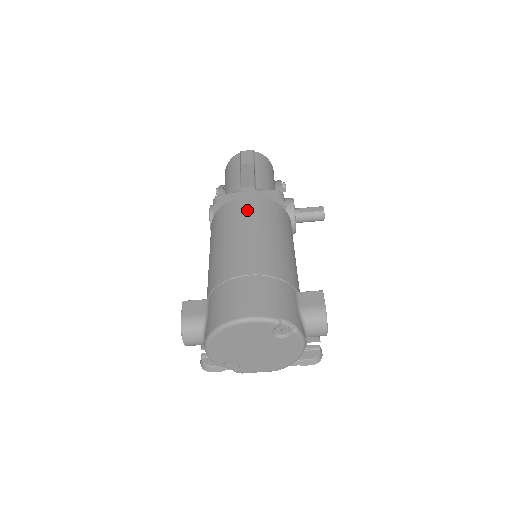
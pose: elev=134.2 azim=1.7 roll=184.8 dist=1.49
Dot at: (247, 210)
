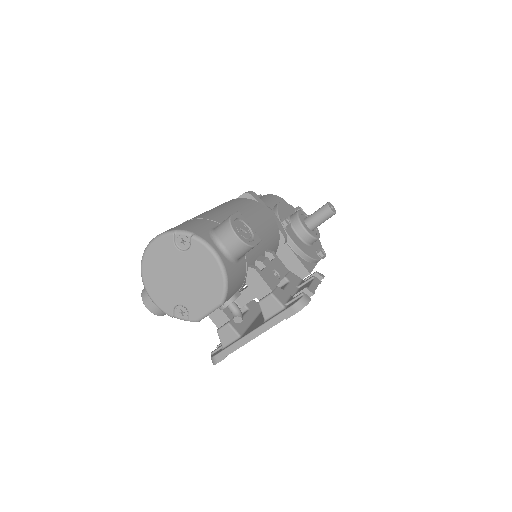
Dot at: occluded
